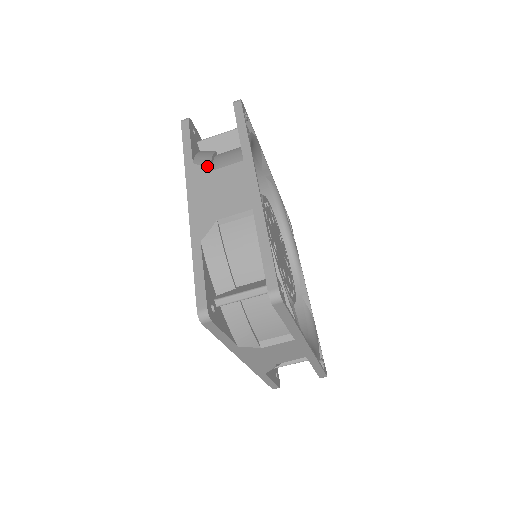
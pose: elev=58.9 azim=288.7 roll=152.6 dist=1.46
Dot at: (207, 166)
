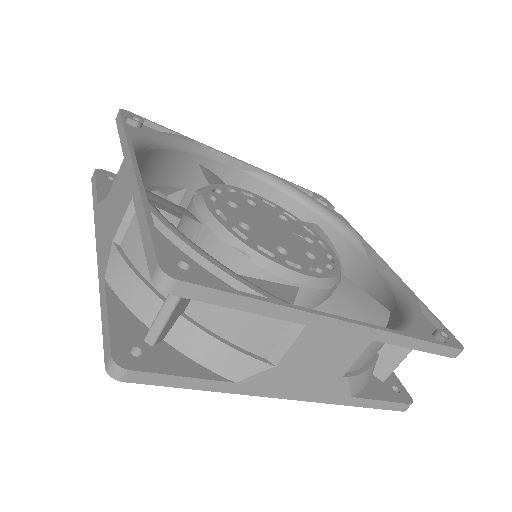
Dot at: (106, 196)
